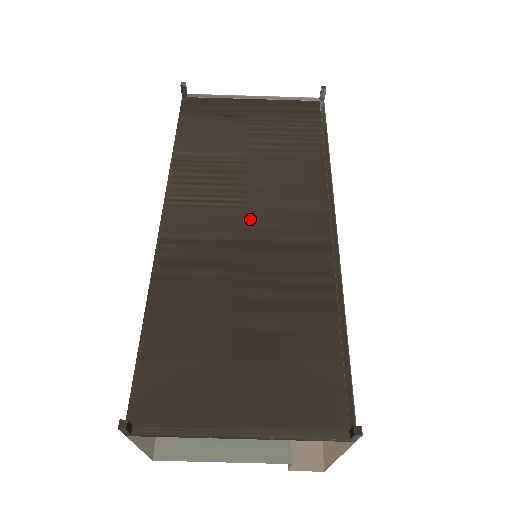
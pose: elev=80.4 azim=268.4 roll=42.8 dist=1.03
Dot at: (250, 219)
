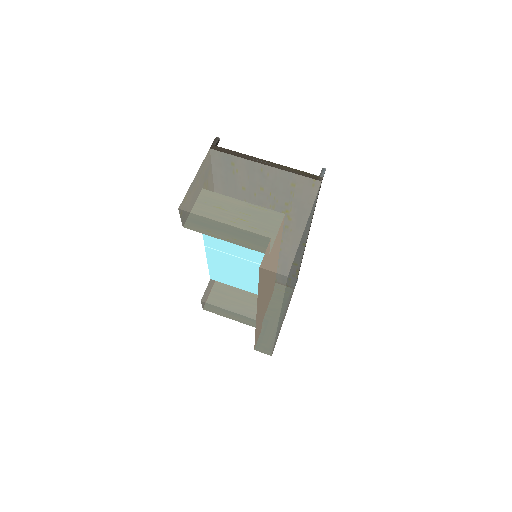
Dot at: occluded
